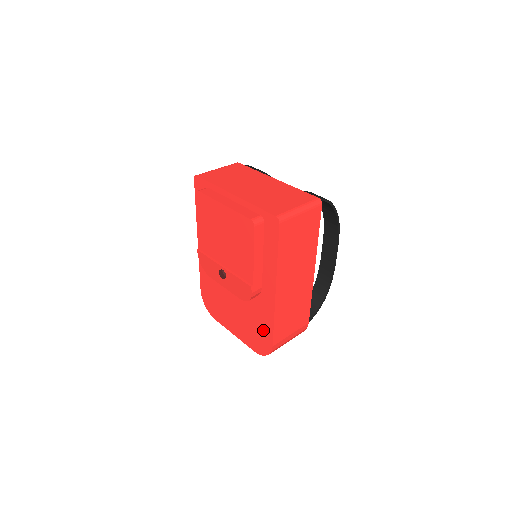
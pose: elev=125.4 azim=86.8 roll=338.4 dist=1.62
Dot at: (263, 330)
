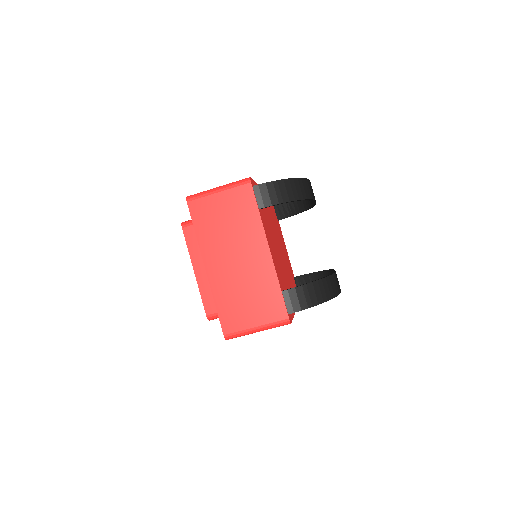
Dot at: occluded
